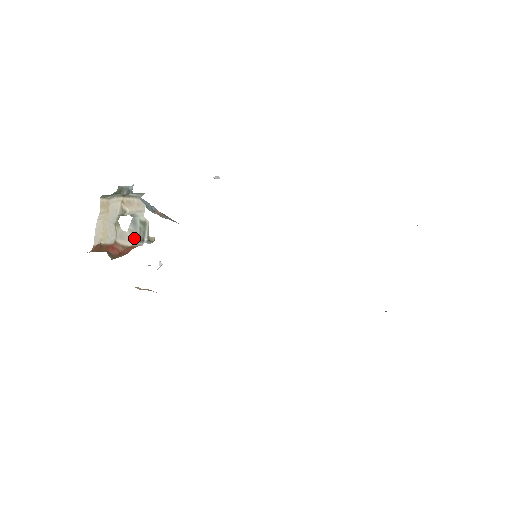
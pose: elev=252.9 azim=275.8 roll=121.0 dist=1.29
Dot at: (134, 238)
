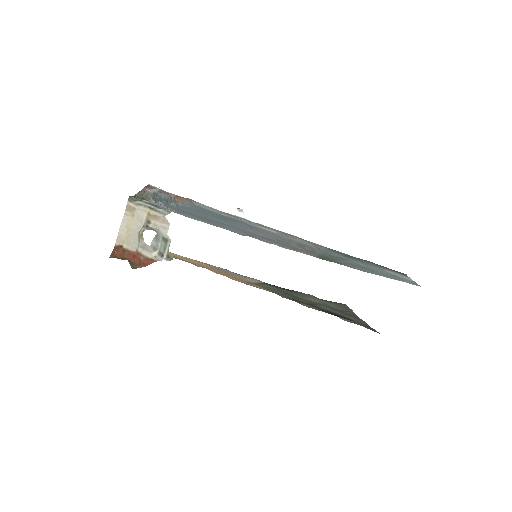
Dot at: (155, 251)
